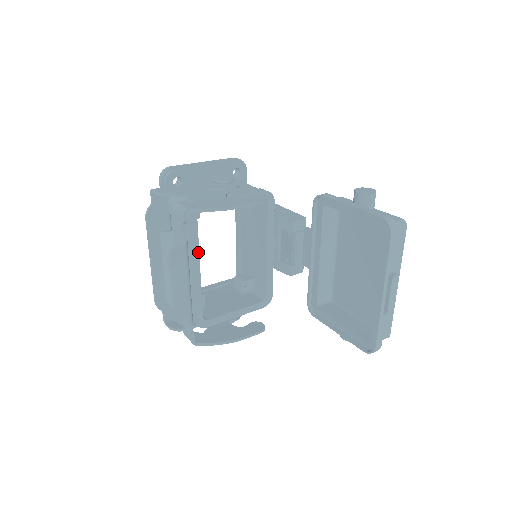
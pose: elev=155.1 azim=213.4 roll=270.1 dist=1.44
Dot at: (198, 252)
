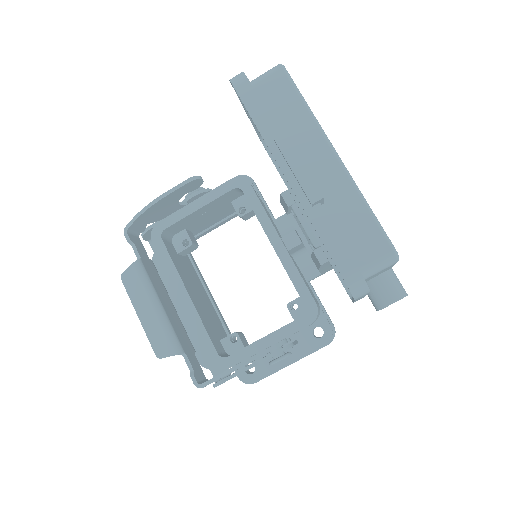
Dot at: (178, 274)
